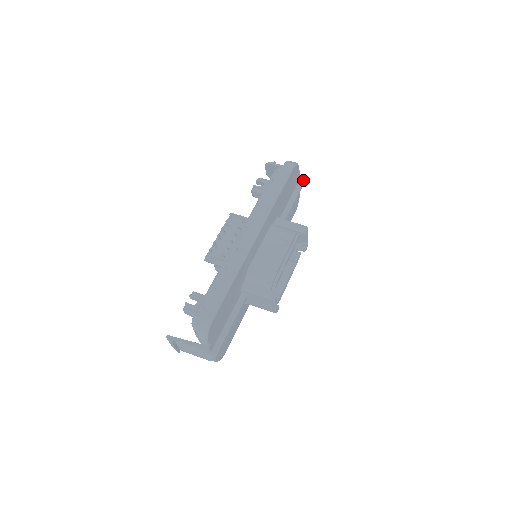
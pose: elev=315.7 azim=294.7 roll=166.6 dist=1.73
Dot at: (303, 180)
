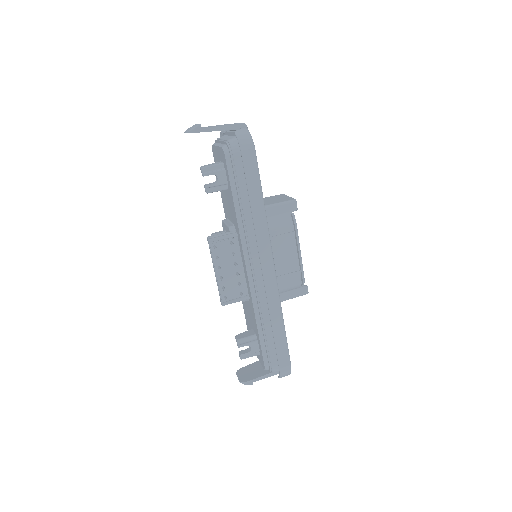
Dot at: (245, 126)
